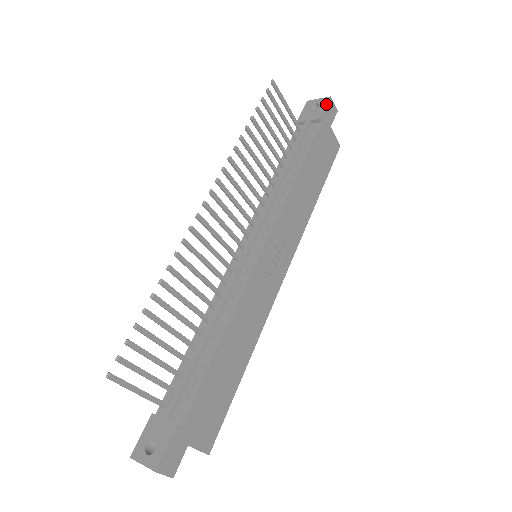
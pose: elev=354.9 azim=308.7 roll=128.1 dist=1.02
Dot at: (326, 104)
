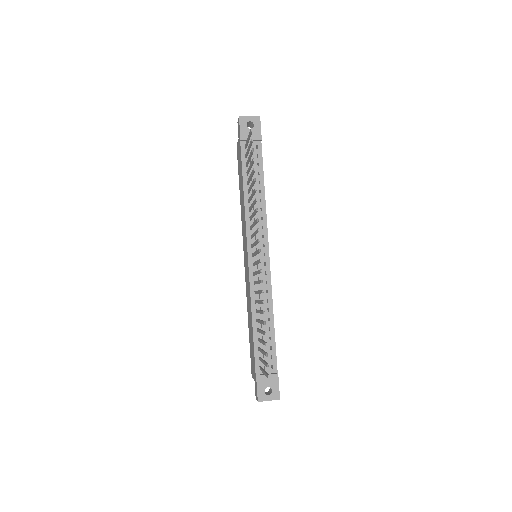
Dot at: (260, 125)
